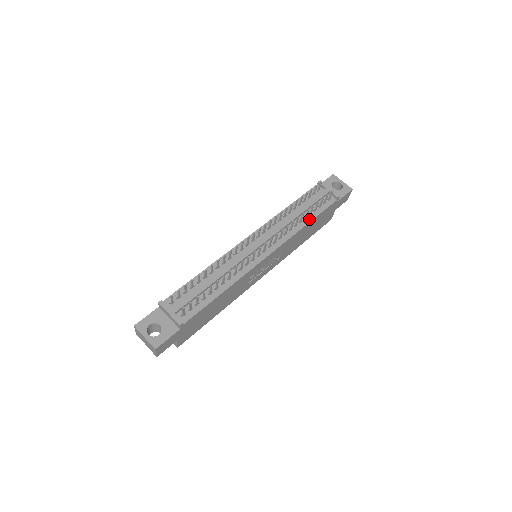
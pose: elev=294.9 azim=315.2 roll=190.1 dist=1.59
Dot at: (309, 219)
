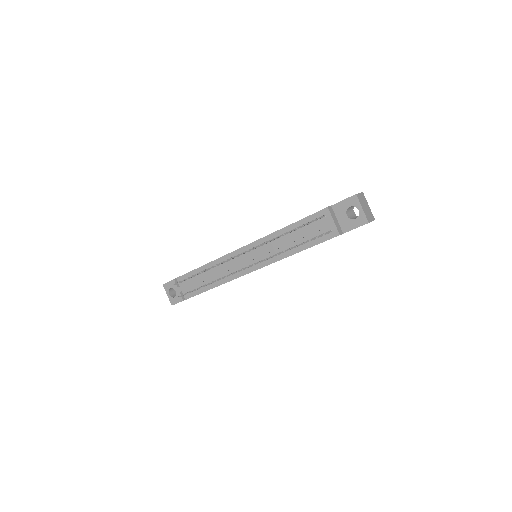
Dot at: (299, 249)
